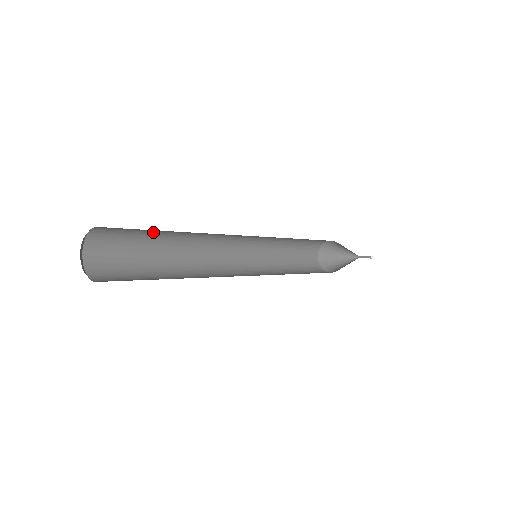
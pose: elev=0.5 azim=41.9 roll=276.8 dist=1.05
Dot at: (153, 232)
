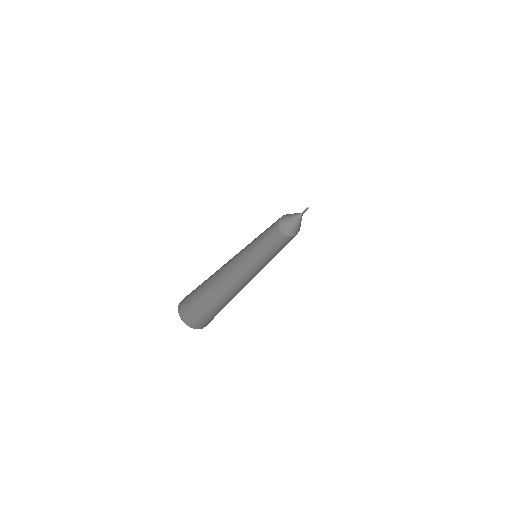
Dot at: (202, 287)
